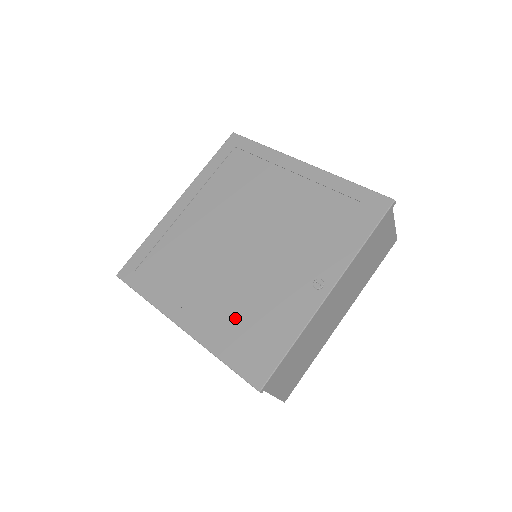
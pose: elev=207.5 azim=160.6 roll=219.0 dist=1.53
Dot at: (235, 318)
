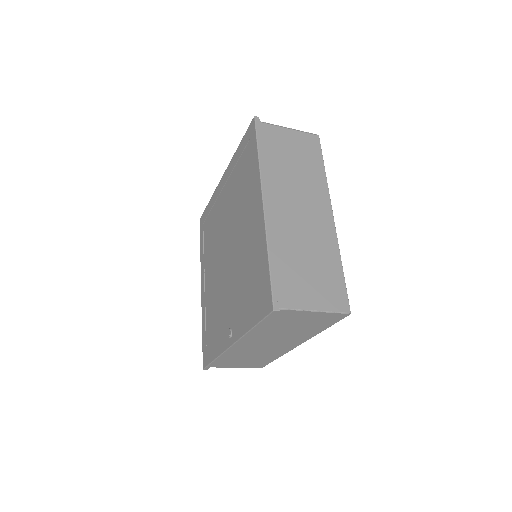
Dot at: (211, 310)
